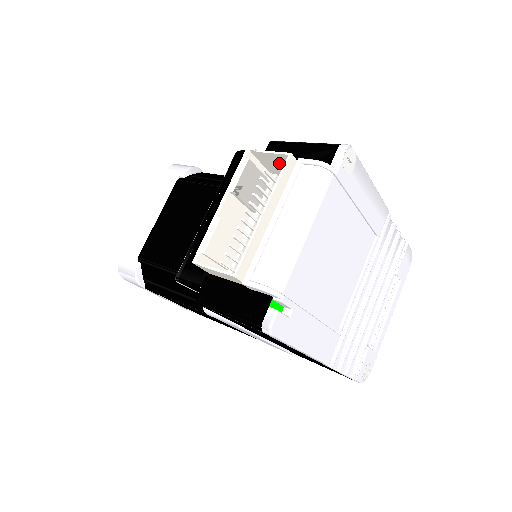
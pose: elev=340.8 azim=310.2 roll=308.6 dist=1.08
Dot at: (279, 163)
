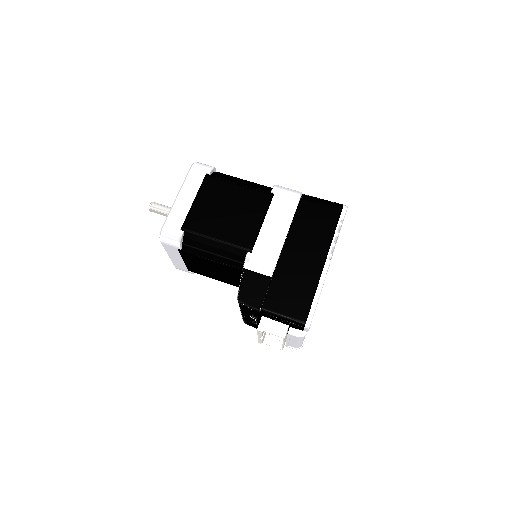
Dot at: (275, 326)
